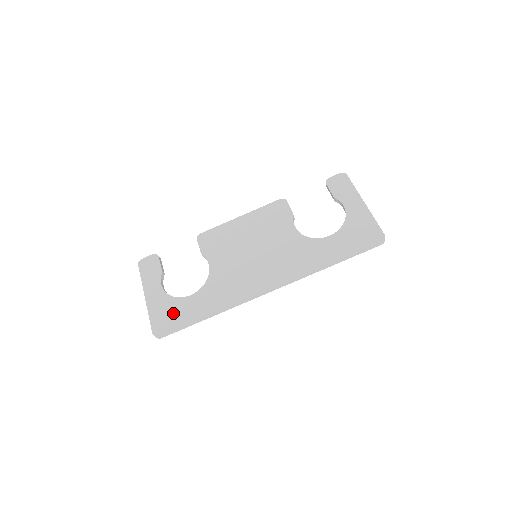
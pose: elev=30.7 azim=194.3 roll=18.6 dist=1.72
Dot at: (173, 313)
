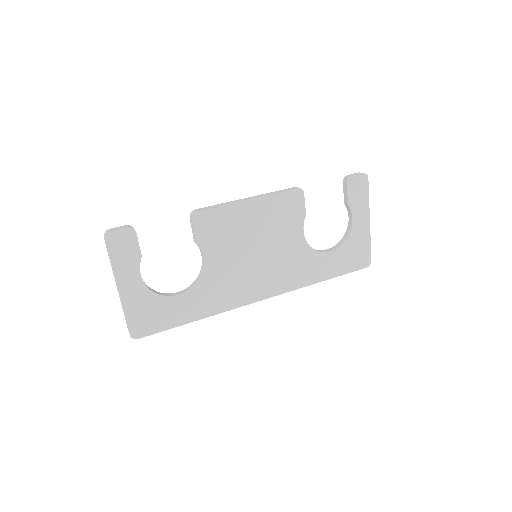
Dot at: (157, 314)
